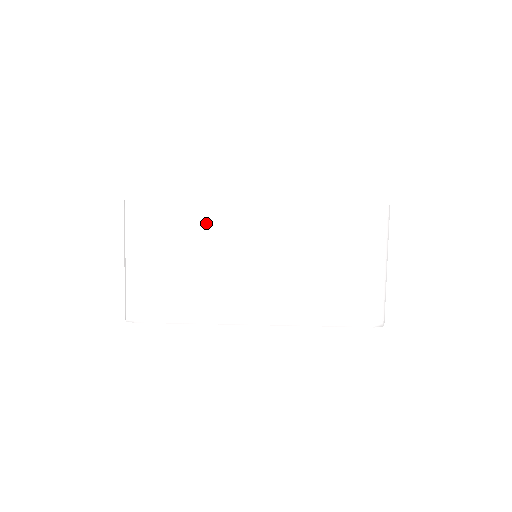
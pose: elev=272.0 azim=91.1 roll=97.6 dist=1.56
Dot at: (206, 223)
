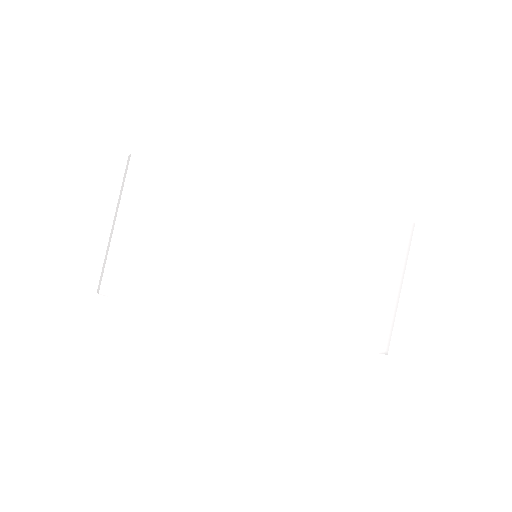
Dot at: (218, 200)
